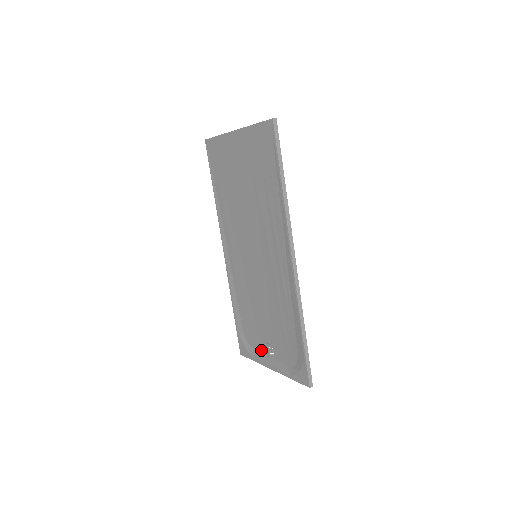
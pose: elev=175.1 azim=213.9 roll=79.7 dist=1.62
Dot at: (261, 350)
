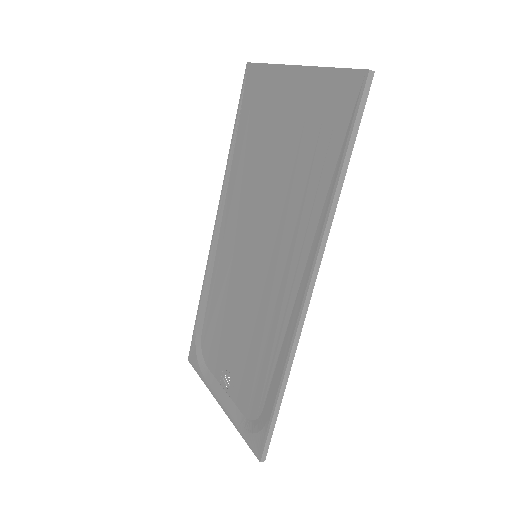
Dot at: (215, 372)
